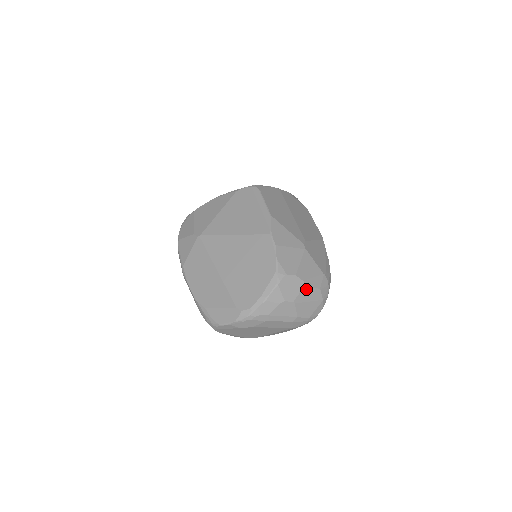
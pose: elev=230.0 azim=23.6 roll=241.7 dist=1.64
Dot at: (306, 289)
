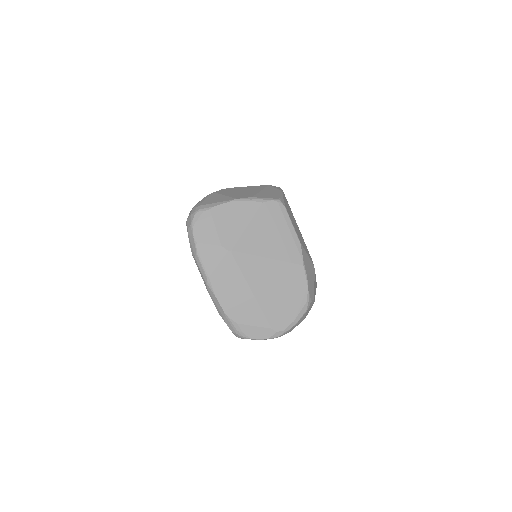
Dot at: occluded
